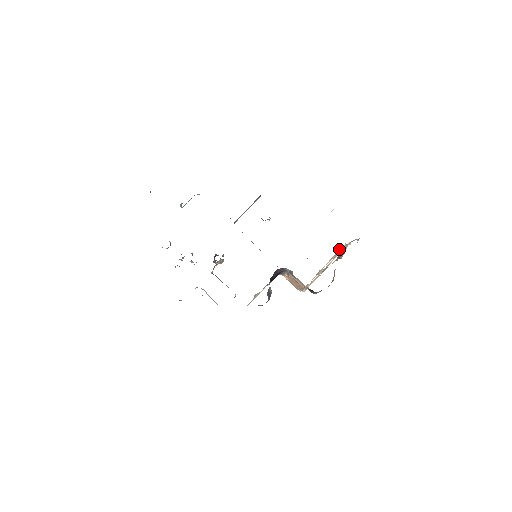
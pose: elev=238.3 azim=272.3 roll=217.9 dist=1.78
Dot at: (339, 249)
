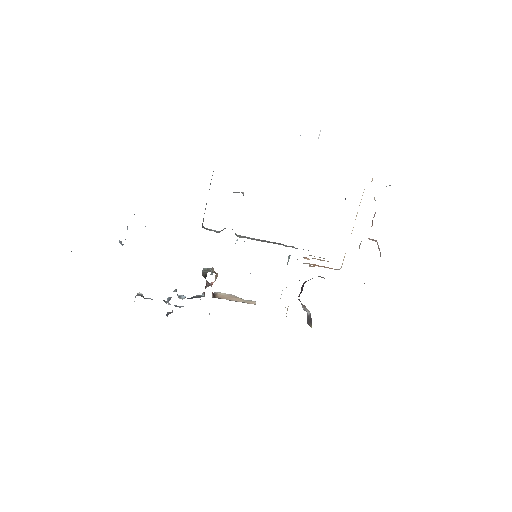
Dot at: occluded
